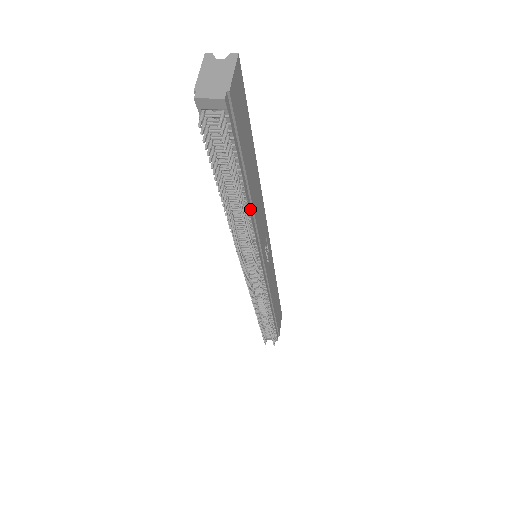
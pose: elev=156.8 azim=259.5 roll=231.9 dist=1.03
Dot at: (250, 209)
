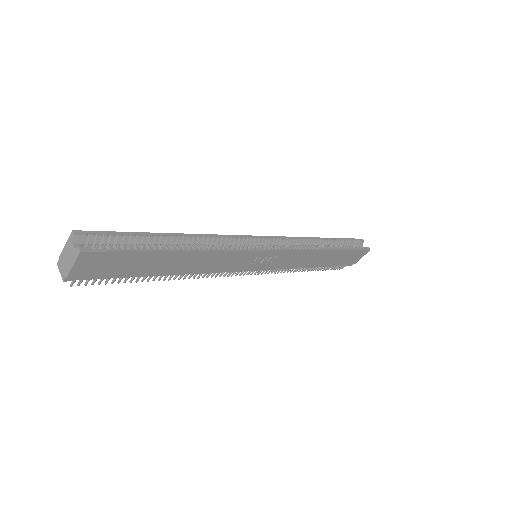
Dot at: (181, 273)
